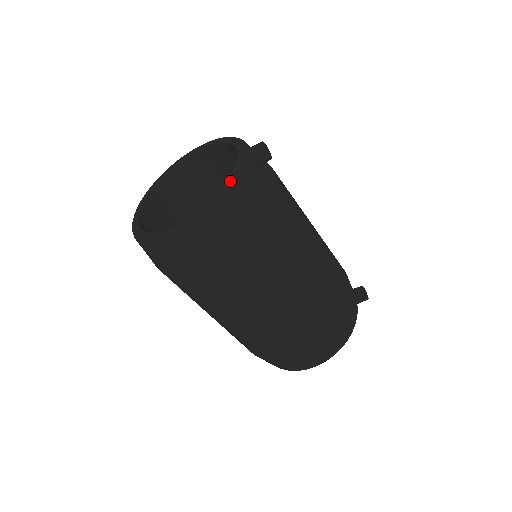
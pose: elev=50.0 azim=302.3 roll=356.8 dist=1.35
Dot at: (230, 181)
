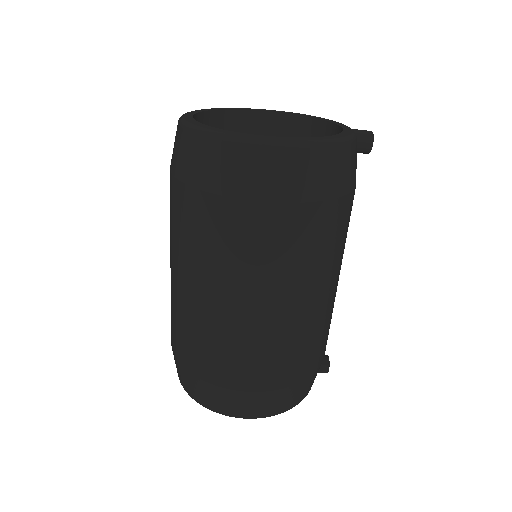
Dot at: (343, 135)
